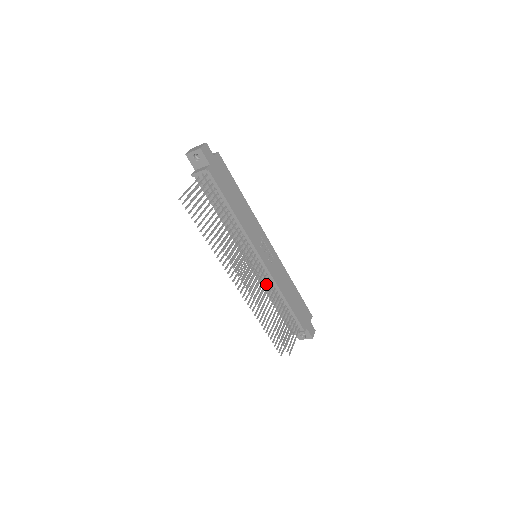
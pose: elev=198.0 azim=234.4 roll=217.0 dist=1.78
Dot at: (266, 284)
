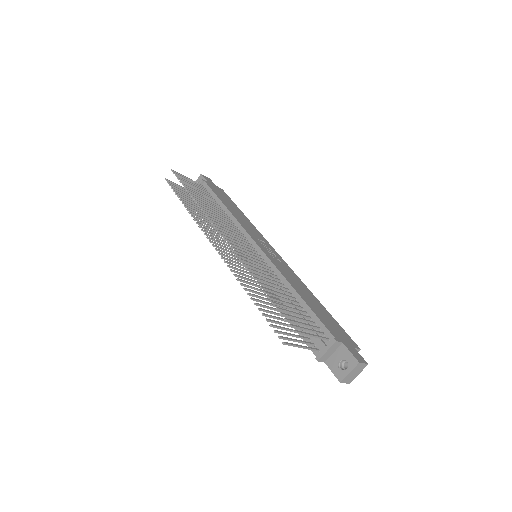
Dot at: occluded
